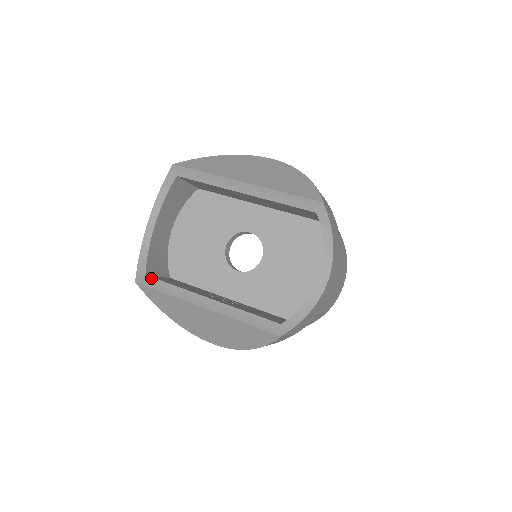
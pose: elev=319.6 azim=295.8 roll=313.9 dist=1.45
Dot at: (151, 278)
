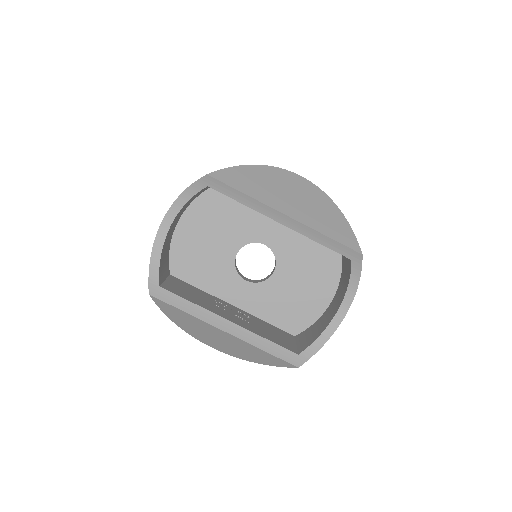
Dot at: (166, 291)
